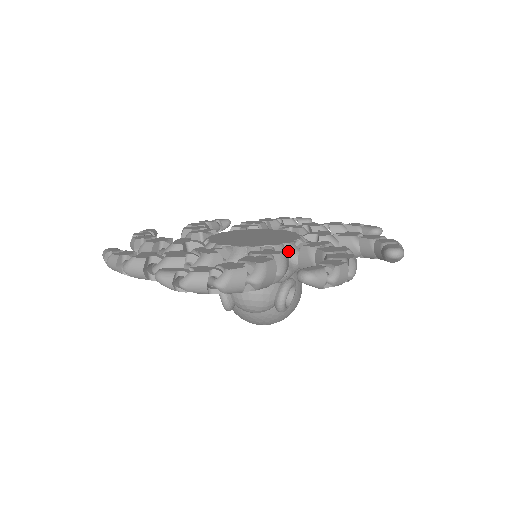
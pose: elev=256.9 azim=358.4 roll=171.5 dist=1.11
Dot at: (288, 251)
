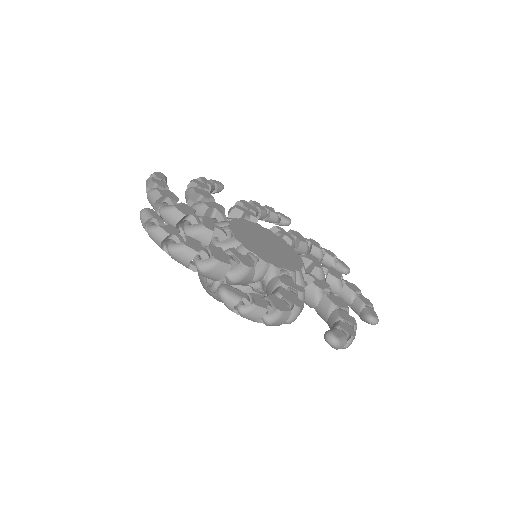
Dot at: (297, 279)
